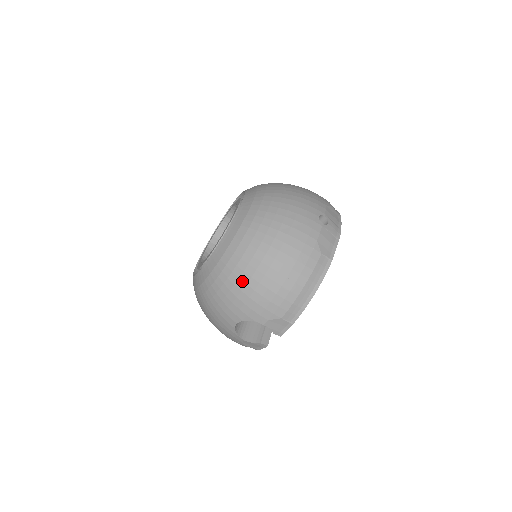
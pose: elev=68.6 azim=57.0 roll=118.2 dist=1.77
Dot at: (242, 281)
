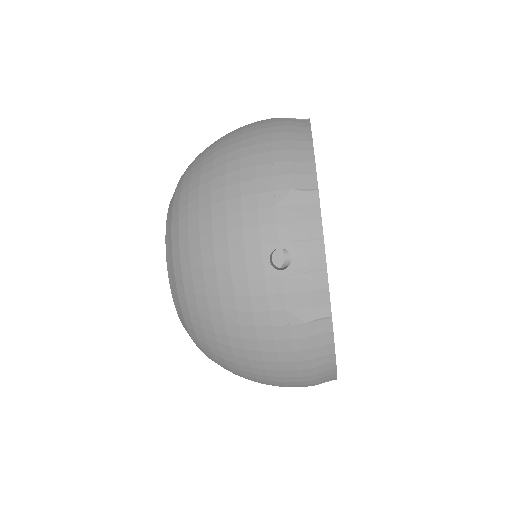
Dot at: occluded
